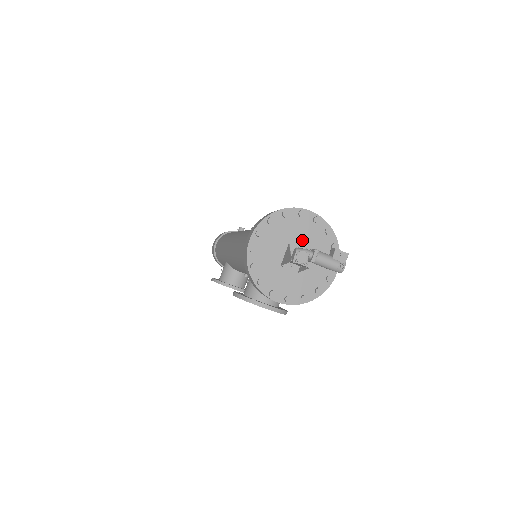
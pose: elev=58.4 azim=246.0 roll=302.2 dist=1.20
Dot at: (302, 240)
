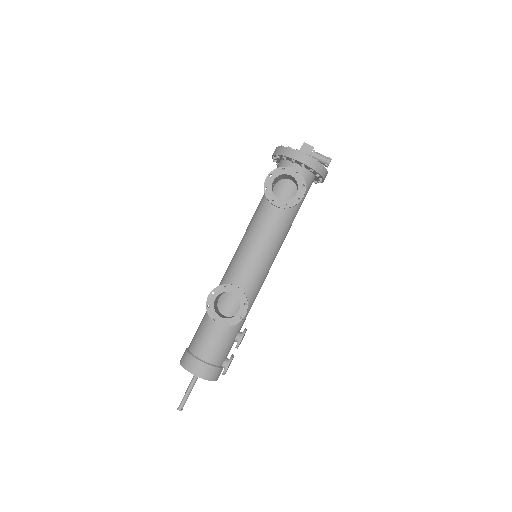
Dot at: occluded
